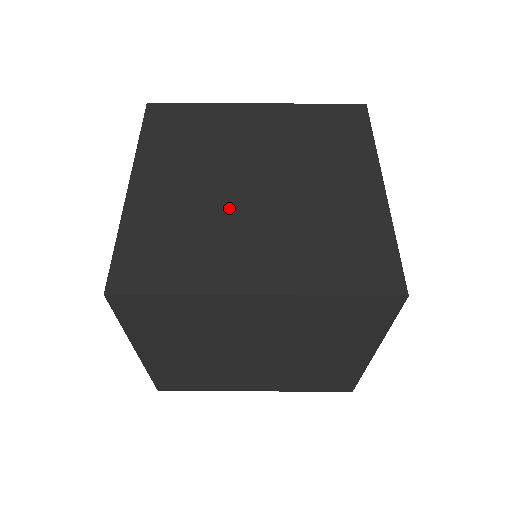
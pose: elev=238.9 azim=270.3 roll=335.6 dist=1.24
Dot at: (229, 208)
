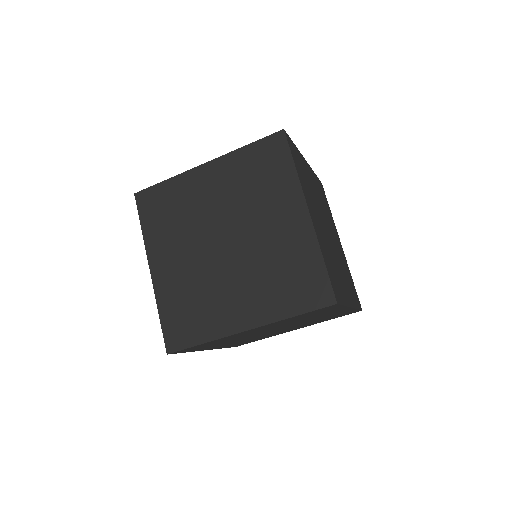
Dot at: (214, 270)
